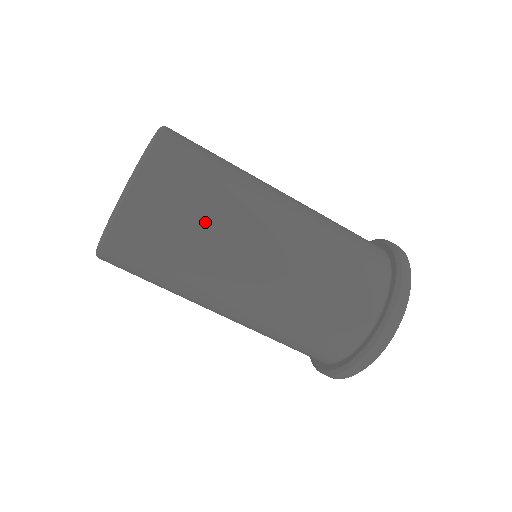
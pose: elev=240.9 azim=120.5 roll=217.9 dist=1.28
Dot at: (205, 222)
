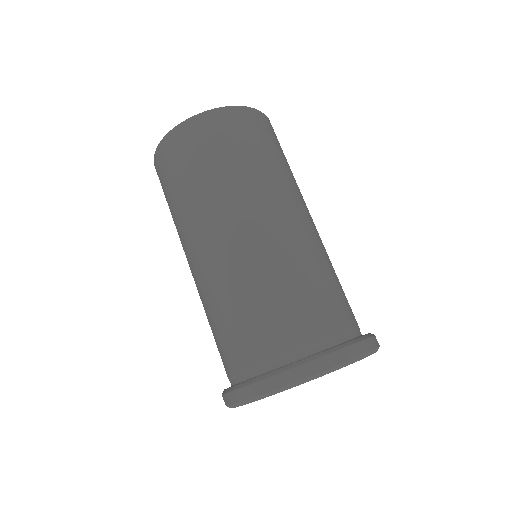
Dot at: occluded
